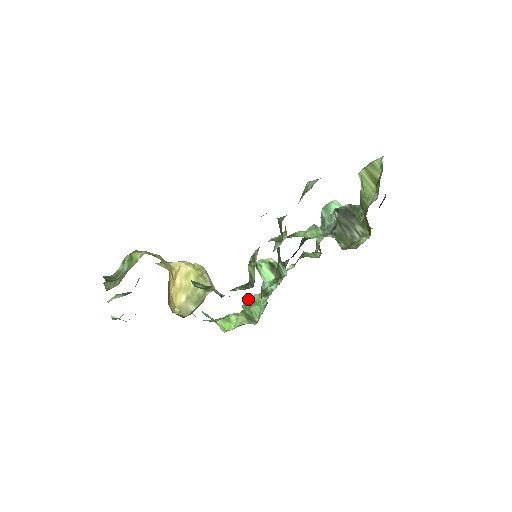
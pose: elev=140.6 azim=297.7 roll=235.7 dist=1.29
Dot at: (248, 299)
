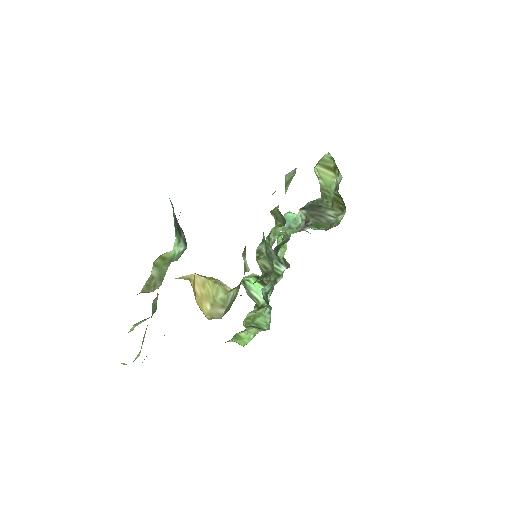
Dot at: (246, 318)
